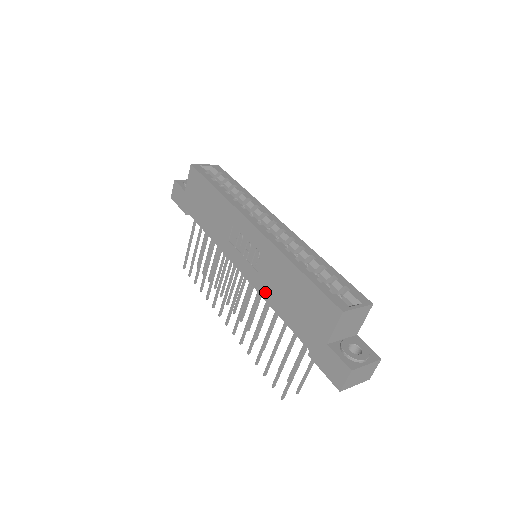
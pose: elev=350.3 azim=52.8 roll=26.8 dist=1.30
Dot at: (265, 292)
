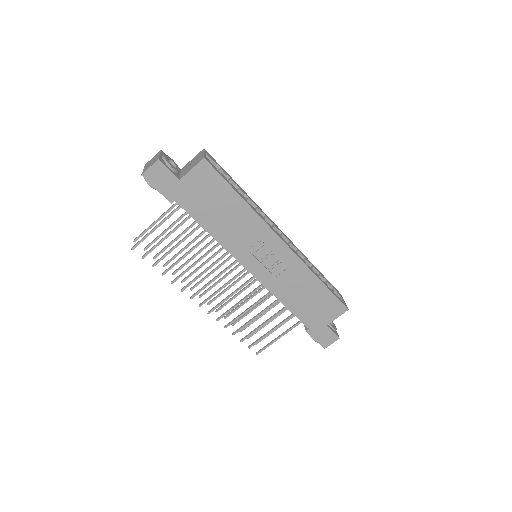
Dot at: (278, 292)
